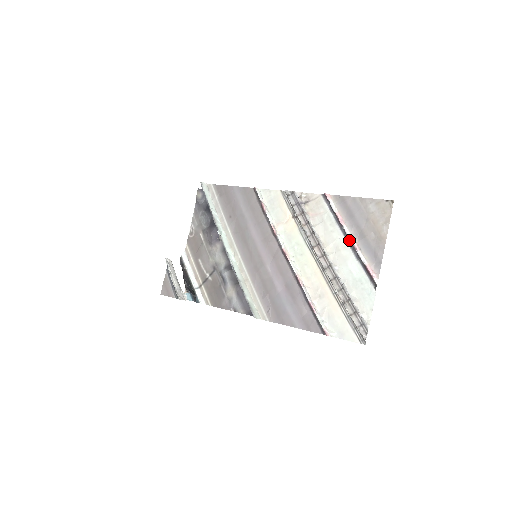
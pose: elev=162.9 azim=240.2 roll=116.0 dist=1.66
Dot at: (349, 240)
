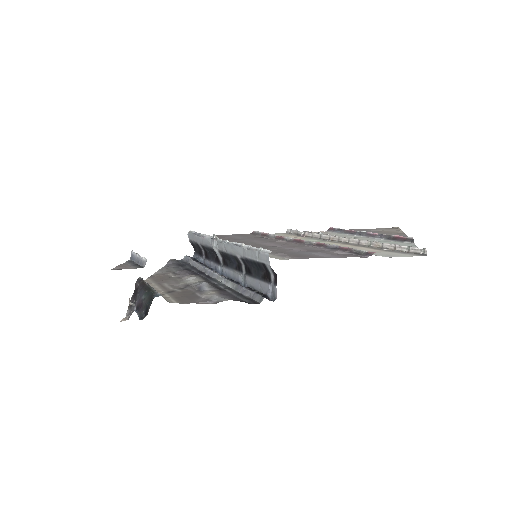
Dot at: (367, 234)
